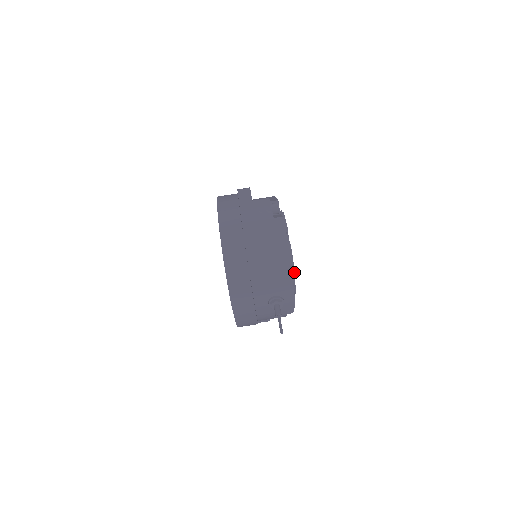
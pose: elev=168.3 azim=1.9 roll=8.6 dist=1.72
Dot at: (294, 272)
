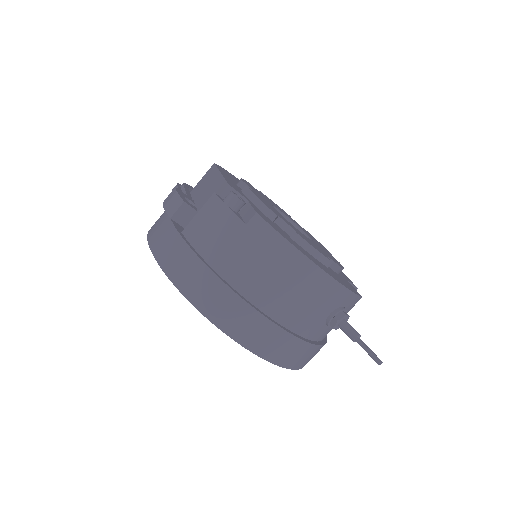
Dot at: (327, 259)
